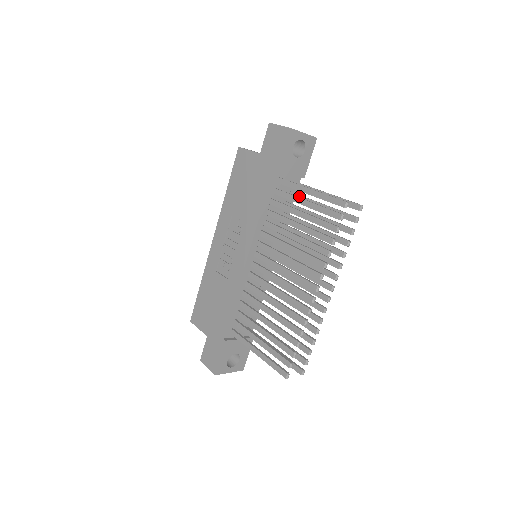
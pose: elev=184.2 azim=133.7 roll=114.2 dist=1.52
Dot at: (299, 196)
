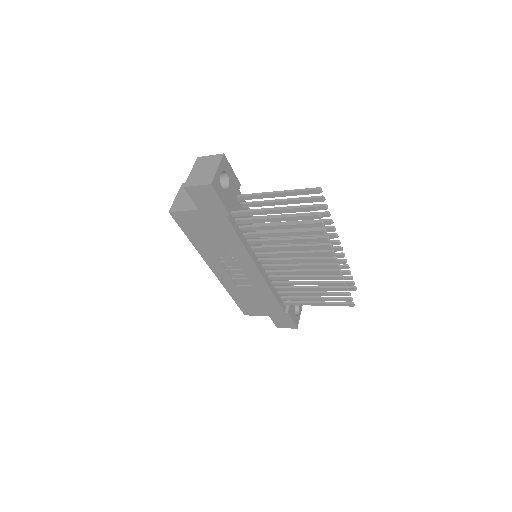
Dot at: (254, 204)
